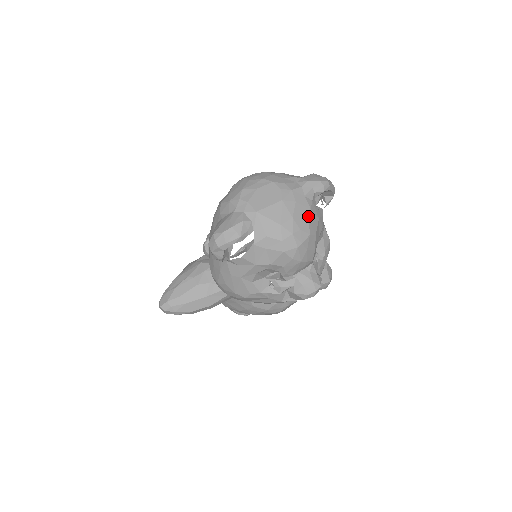
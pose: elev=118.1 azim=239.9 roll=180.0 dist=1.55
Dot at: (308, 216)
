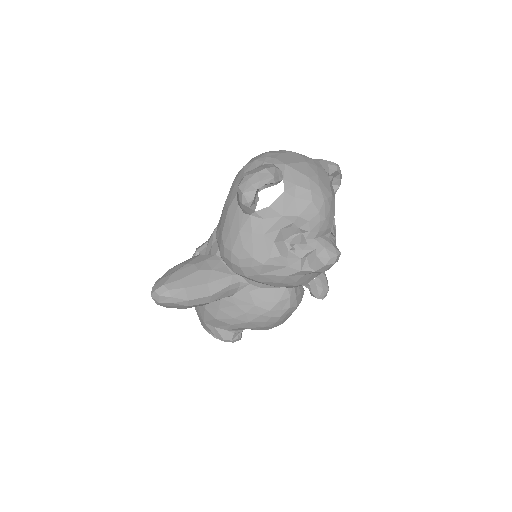
Dot at: (328, 181)
